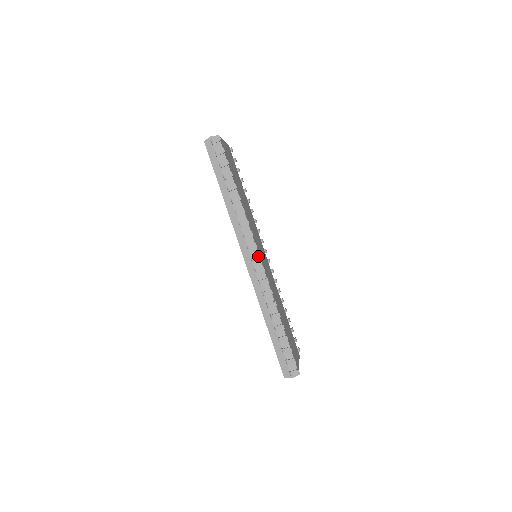
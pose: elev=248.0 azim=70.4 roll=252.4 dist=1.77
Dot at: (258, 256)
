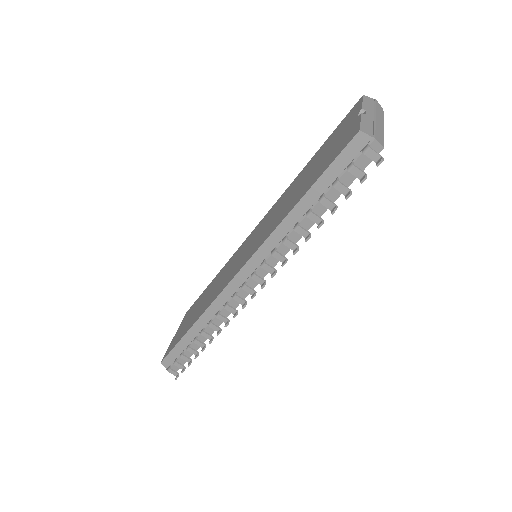
Dot at: (253, 291)
